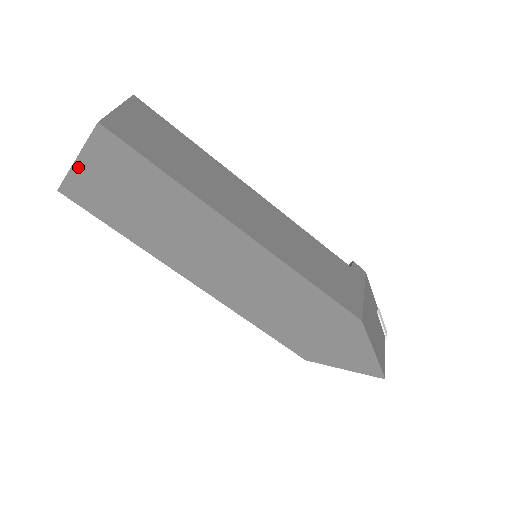
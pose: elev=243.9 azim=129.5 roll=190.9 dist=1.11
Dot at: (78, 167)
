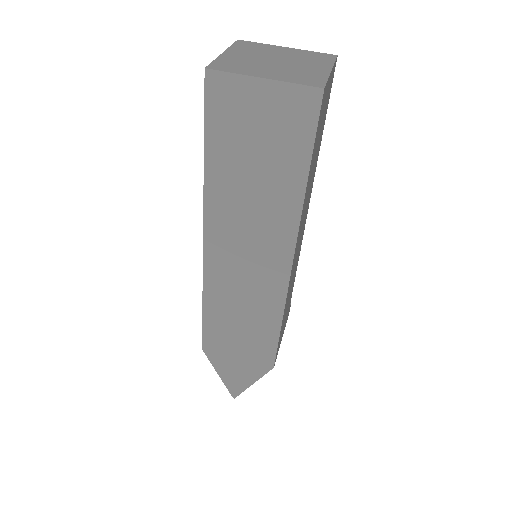
Dot at: (253, 83)
